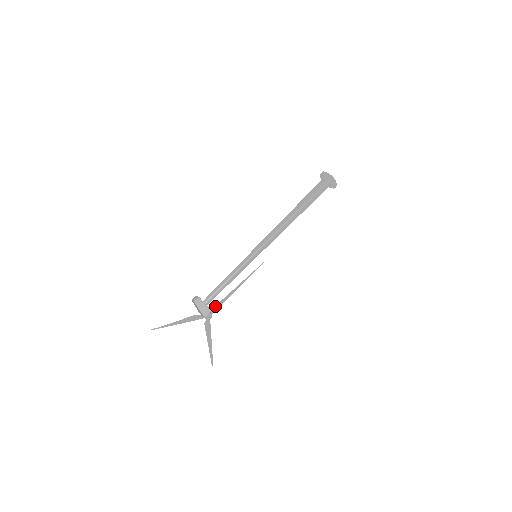
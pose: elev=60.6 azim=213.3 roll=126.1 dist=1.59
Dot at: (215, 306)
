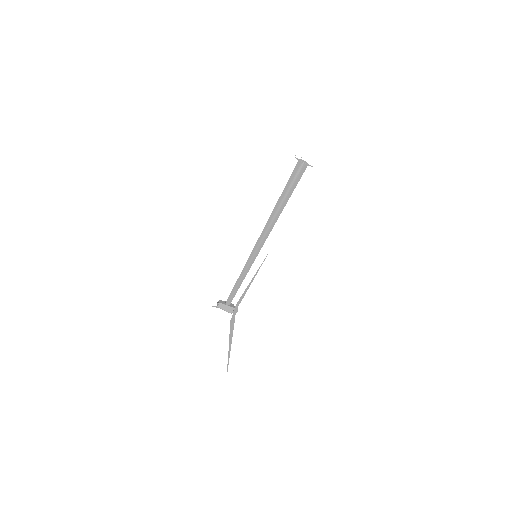
Dot at: (237, 302)
